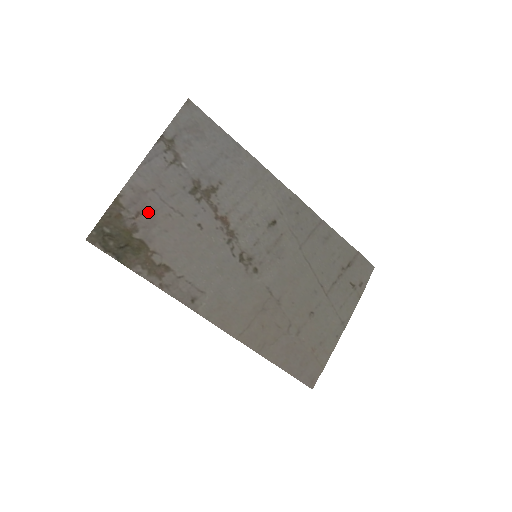
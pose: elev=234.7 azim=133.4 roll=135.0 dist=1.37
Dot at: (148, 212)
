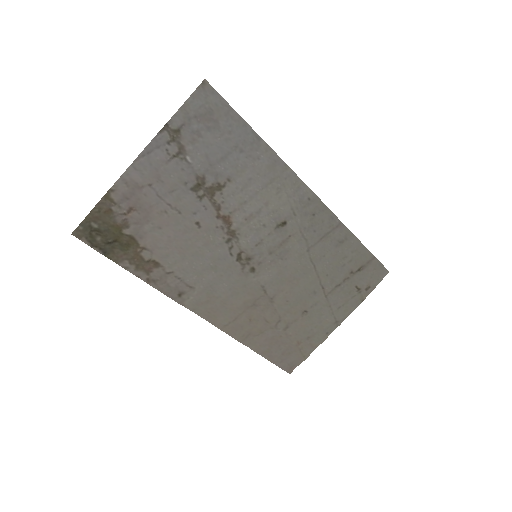
Dot at: (142, 208)
